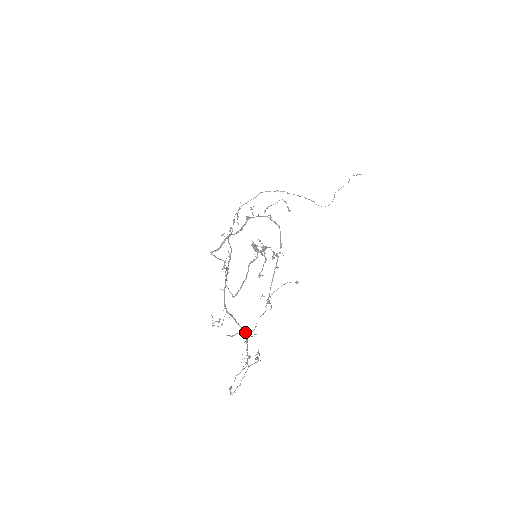
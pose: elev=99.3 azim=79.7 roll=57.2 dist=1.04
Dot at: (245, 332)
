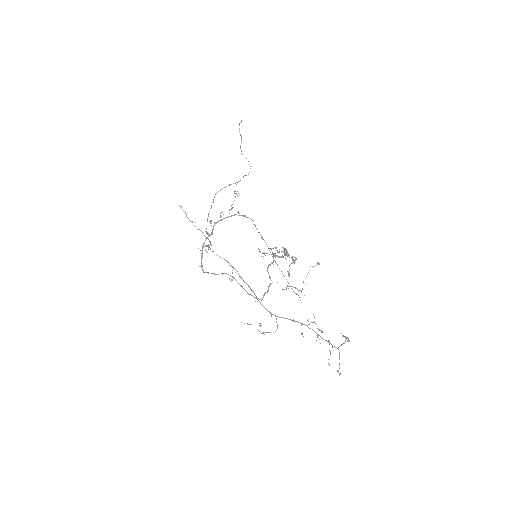
Dot at: occluded
